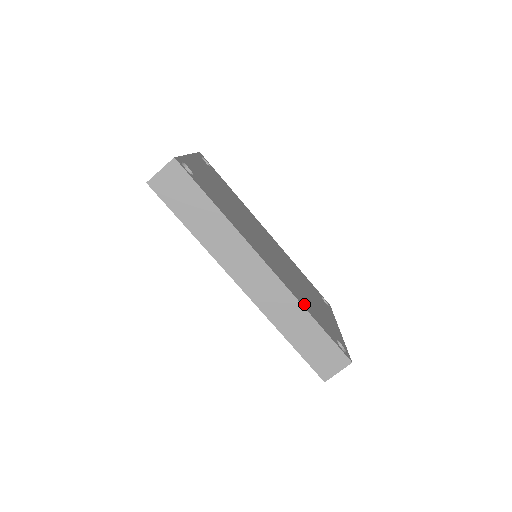
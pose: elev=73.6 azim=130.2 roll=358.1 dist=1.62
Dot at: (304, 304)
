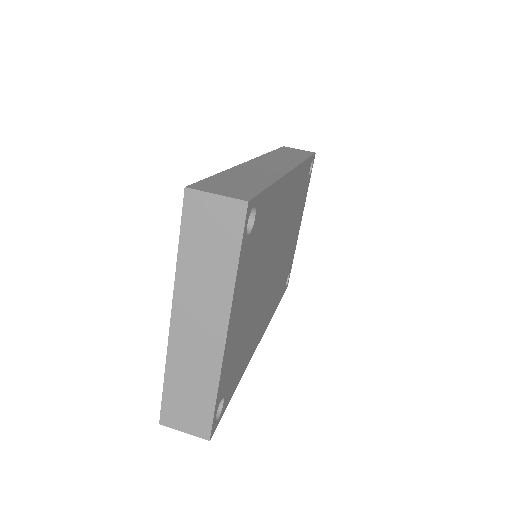
Dot at: (276, 195)
